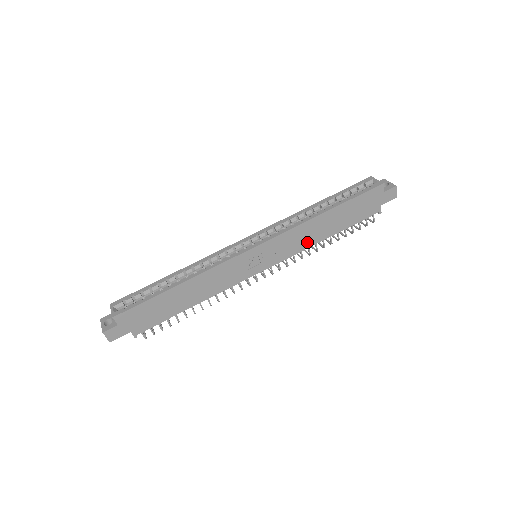
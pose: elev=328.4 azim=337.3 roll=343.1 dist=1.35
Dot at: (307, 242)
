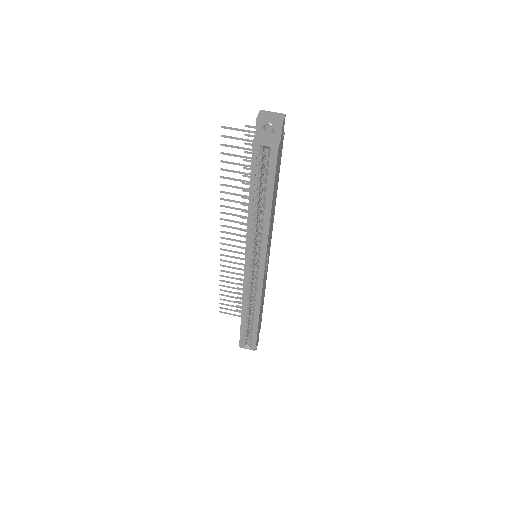
Dot at: (273, 219)
